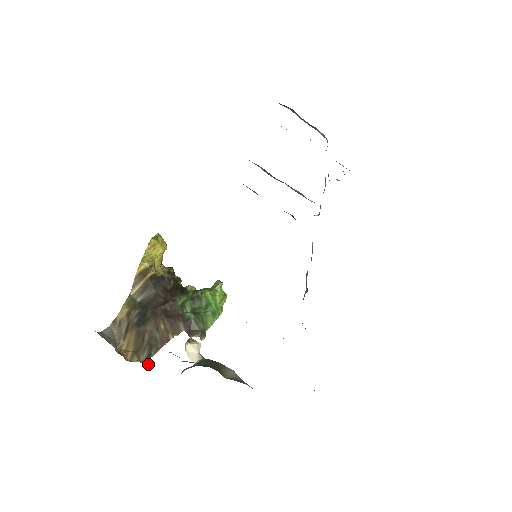
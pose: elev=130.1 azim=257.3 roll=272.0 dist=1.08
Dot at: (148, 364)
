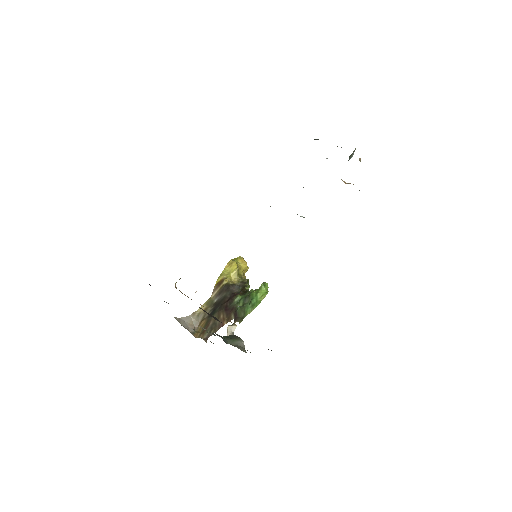
Dot at: occluded
